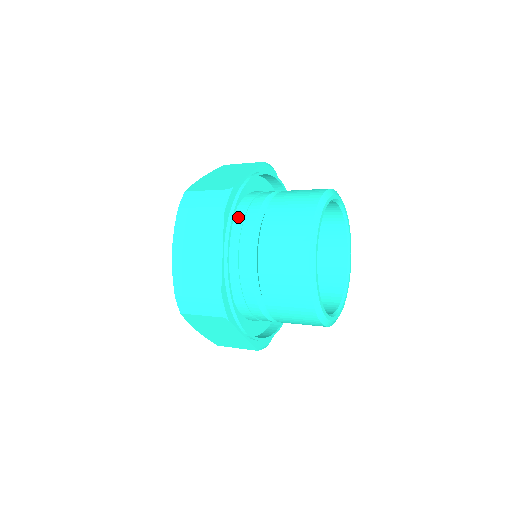
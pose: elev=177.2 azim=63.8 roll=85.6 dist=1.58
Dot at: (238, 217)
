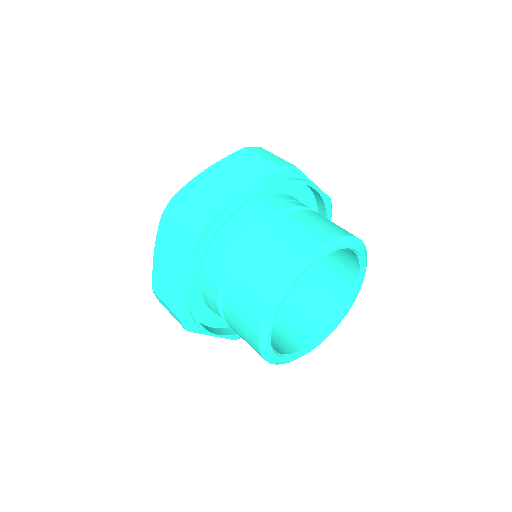
Dot at: (207, 304)
